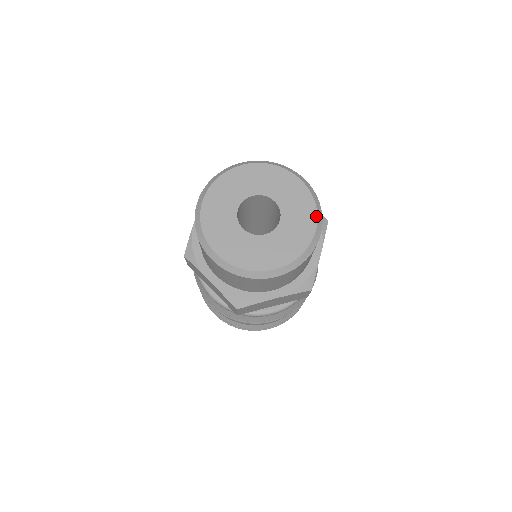
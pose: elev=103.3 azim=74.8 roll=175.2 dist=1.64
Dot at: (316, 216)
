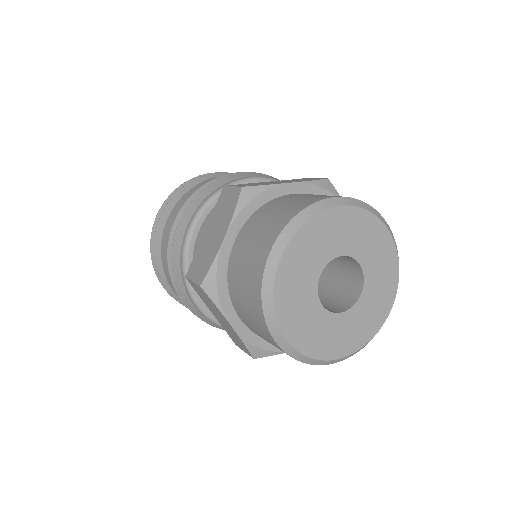
Dot at: (383, 225)
